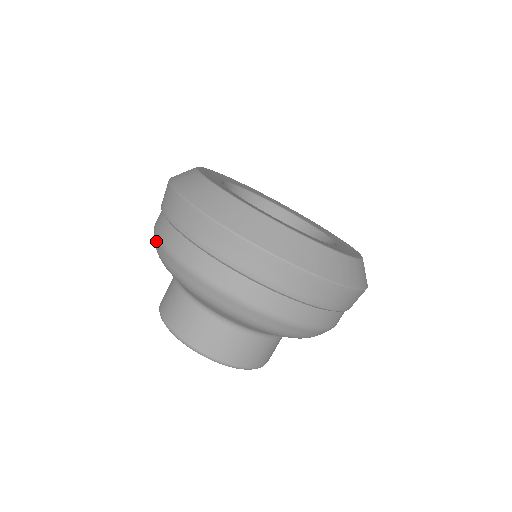
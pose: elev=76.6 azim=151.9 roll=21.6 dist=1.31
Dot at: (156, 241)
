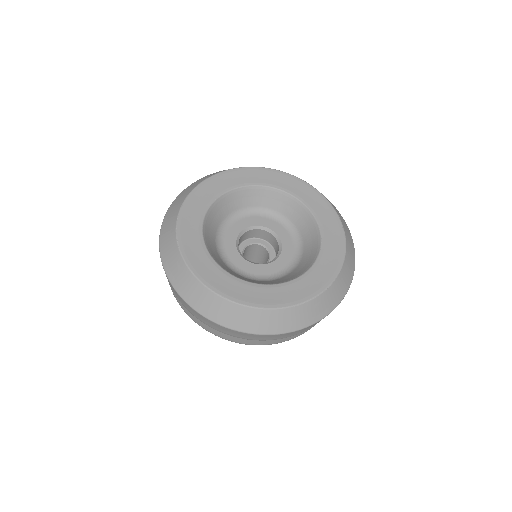
Dot at: occluded
